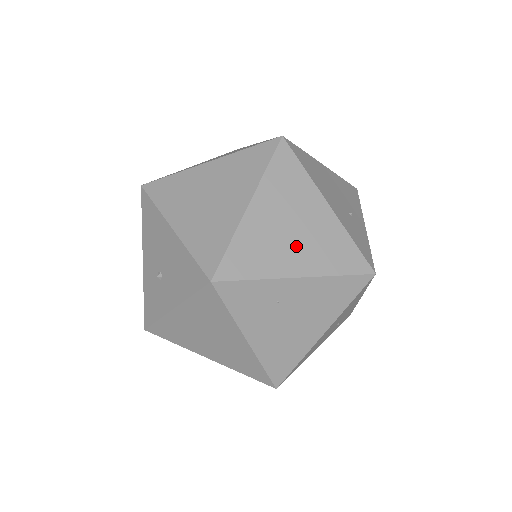
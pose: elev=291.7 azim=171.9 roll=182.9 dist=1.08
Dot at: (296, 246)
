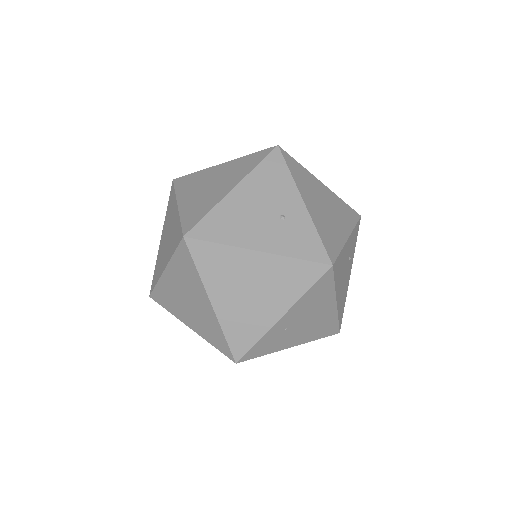
Dot at: (263, 300)
